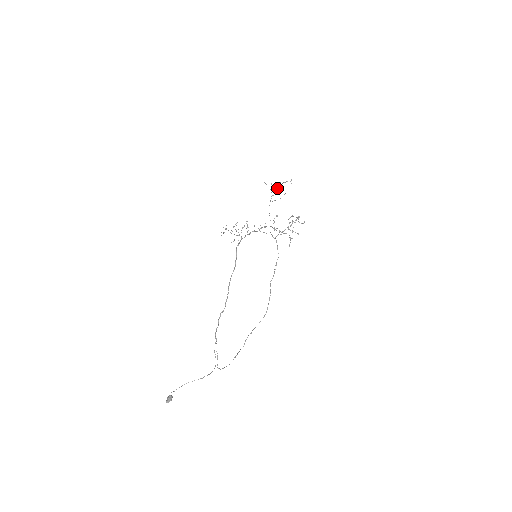
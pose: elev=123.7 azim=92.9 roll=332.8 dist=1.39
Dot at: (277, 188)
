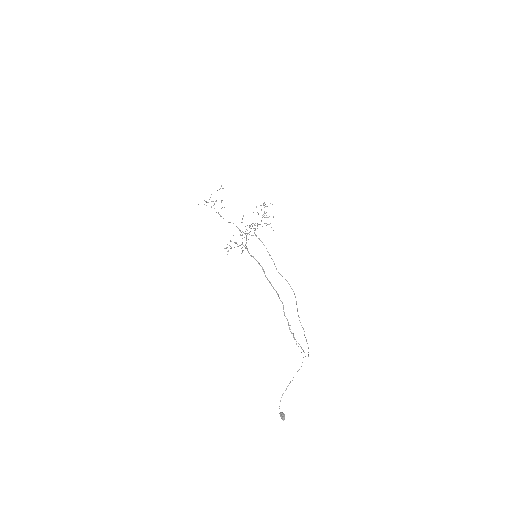
Dot at: (212, 201)
